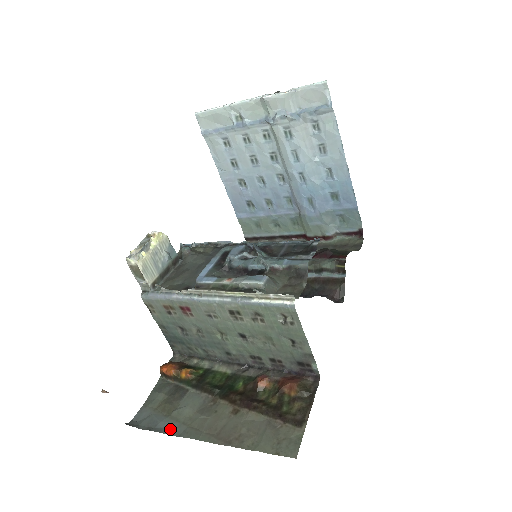
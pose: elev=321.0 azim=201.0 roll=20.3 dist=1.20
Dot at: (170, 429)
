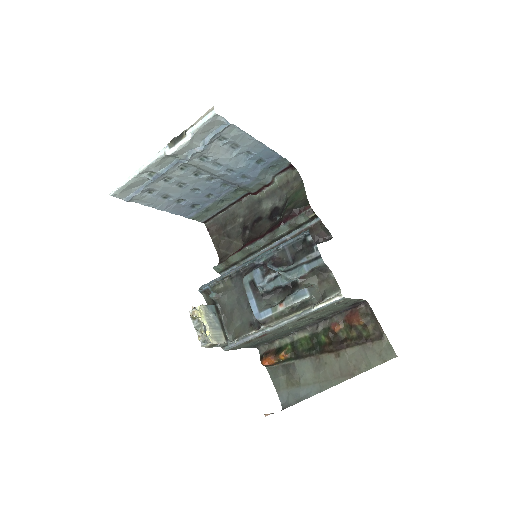
Dot at: (311, 392)
